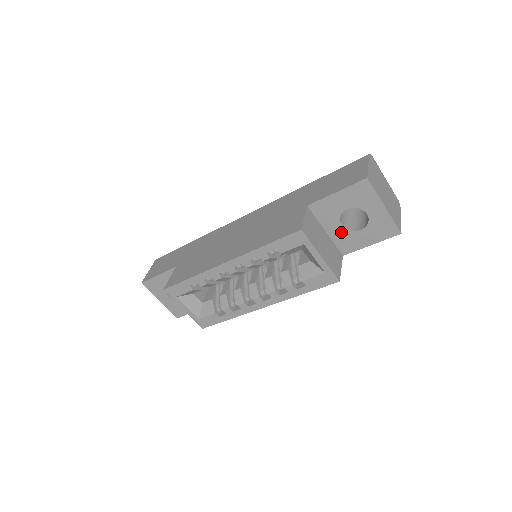
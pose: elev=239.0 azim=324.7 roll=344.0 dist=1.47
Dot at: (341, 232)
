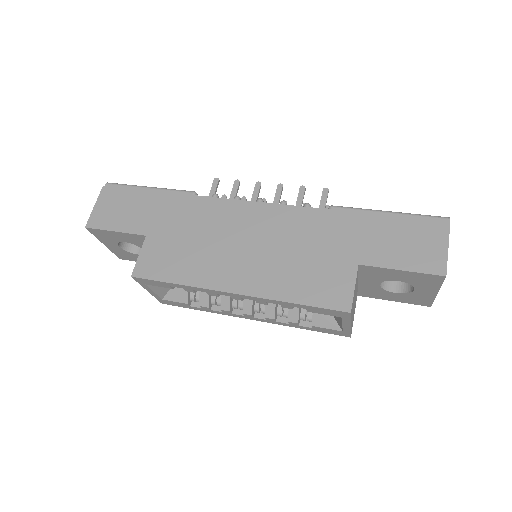
Dot at: (373, 287)
